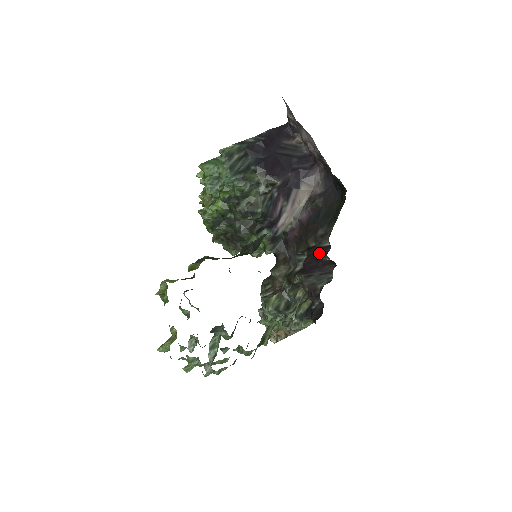
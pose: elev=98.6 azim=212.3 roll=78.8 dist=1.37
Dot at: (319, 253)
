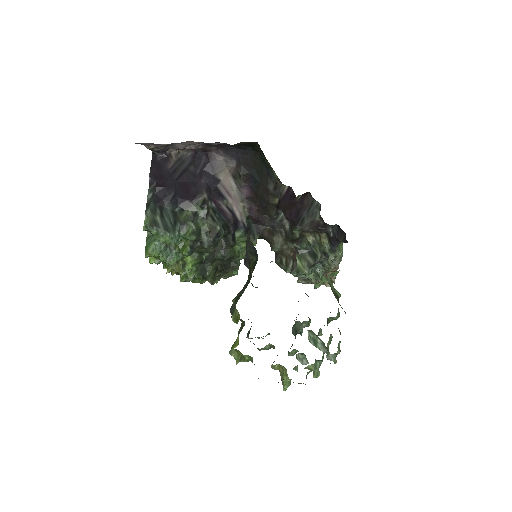
Dot at: (288, 200)
